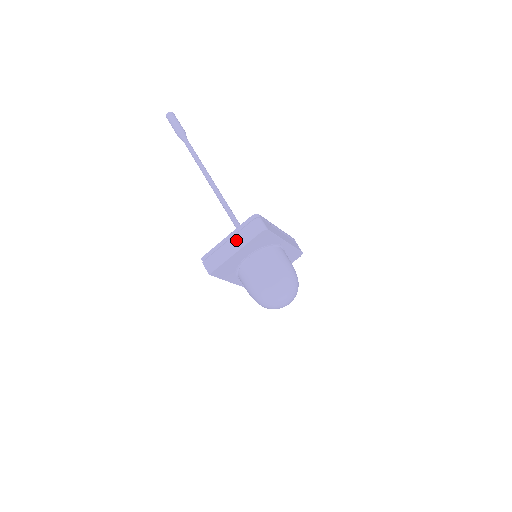
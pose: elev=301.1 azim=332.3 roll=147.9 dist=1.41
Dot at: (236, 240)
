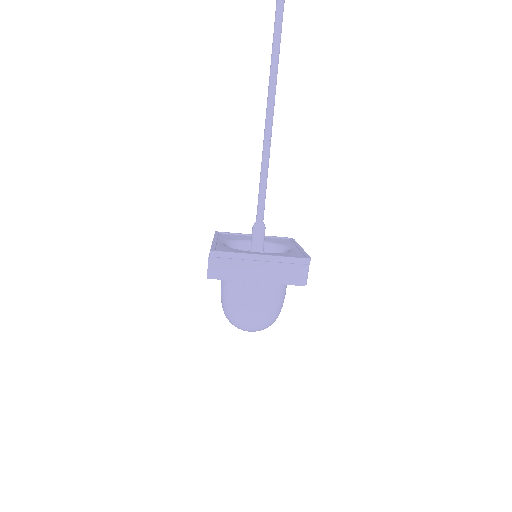
Dot at: (267, 269)
